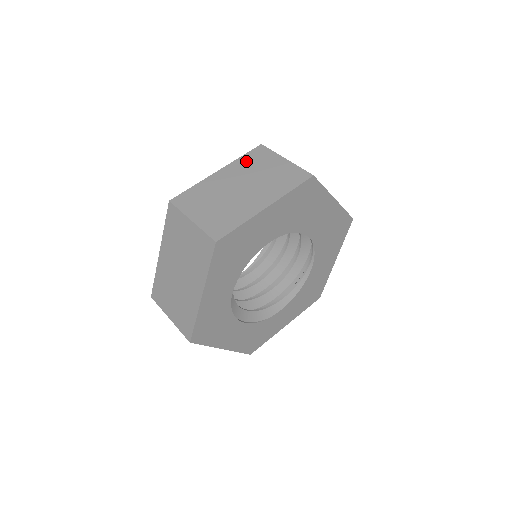
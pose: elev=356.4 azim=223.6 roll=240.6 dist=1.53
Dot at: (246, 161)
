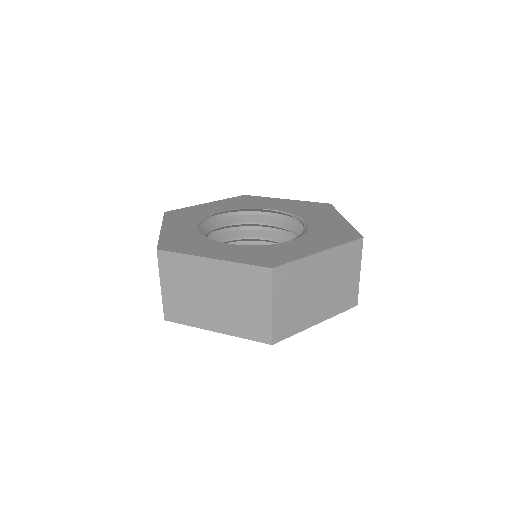
Dot at: occluded
